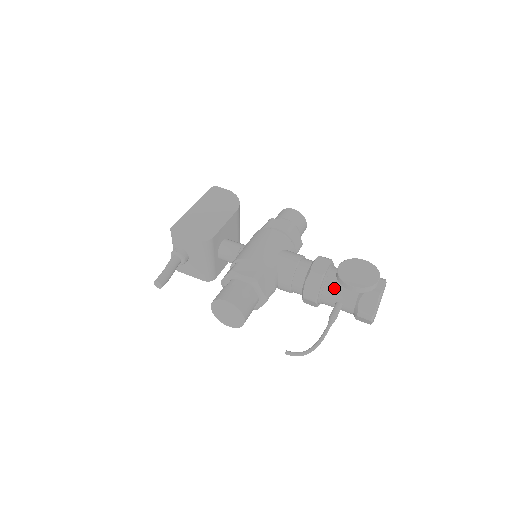
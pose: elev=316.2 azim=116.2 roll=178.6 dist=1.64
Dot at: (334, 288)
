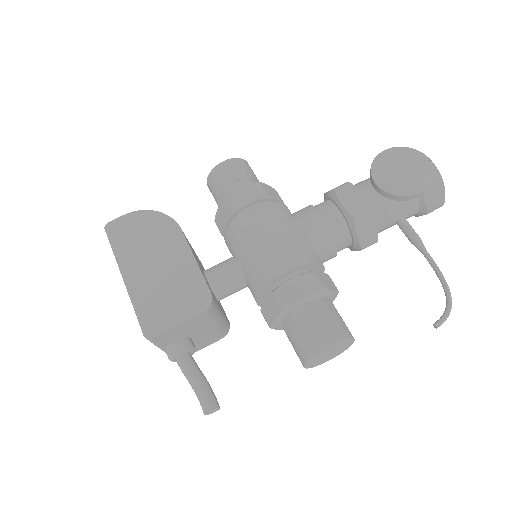
Dot at: (388, 210)
